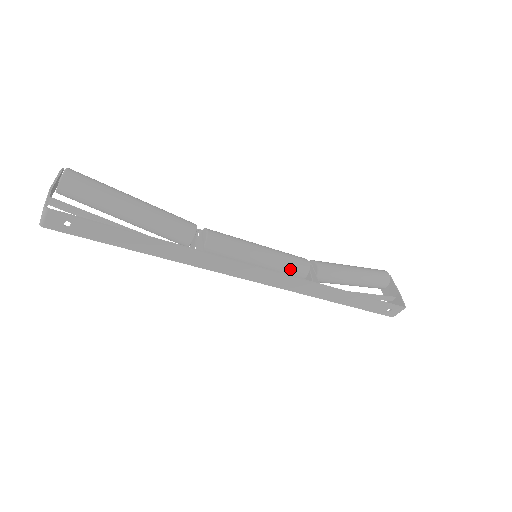
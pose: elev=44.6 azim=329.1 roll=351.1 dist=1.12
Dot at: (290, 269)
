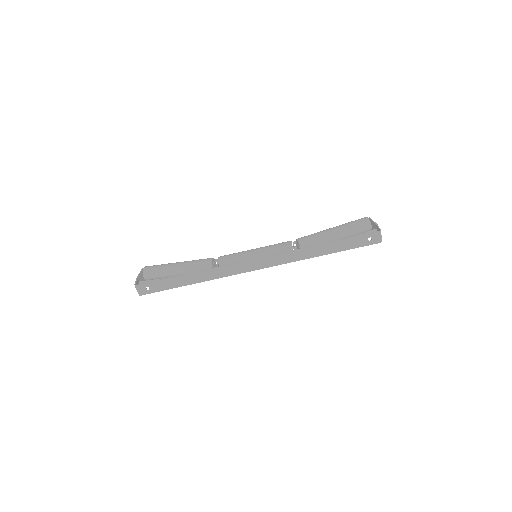
Dot at: (278, 252)
